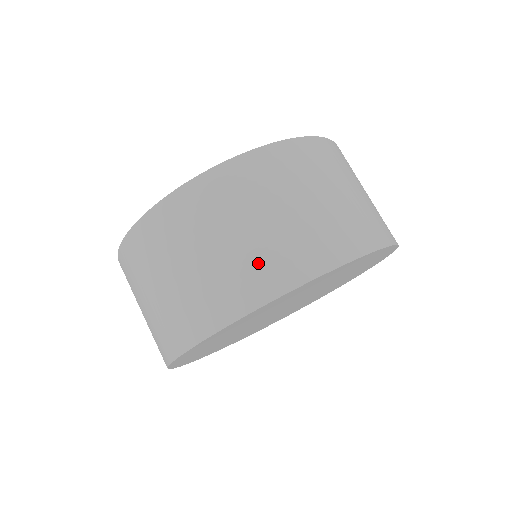
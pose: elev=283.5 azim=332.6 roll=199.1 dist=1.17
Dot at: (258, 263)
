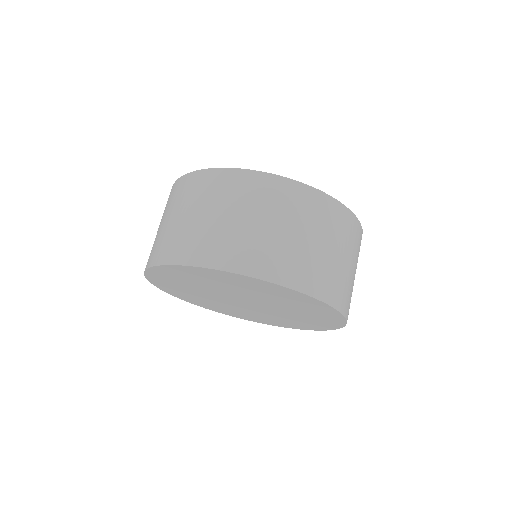
Dot at: (310, 266)
